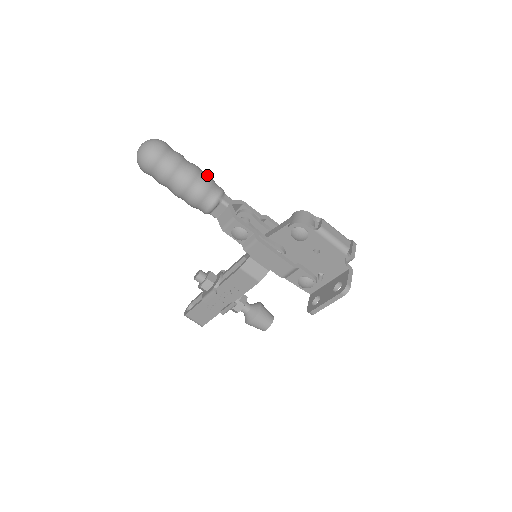
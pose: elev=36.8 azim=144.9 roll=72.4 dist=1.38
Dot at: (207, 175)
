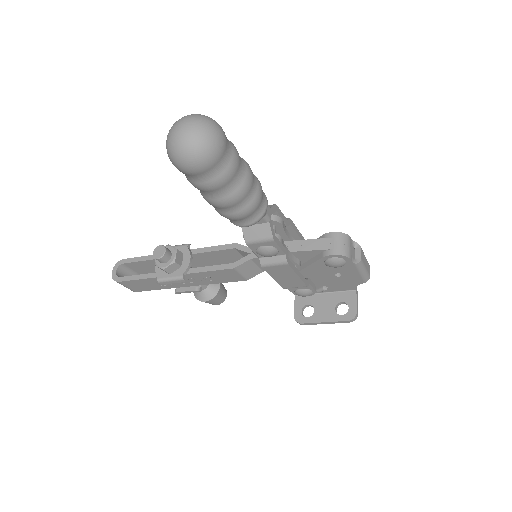
Dot at: (257, 178)
